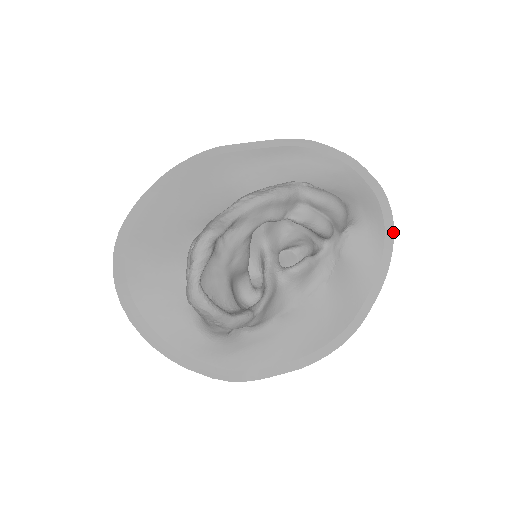
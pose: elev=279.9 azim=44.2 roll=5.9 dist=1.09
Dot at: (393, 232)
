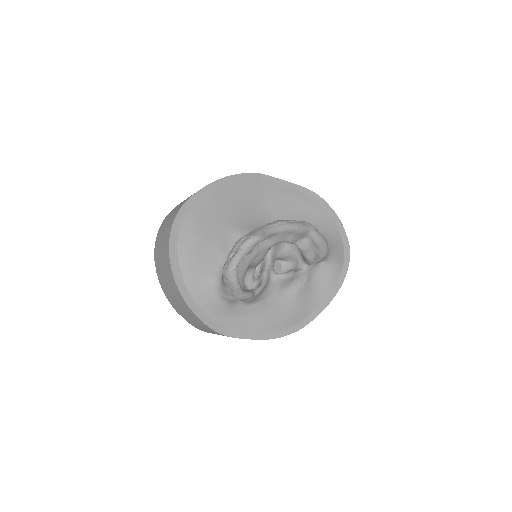
Dot at: (345, 275)
